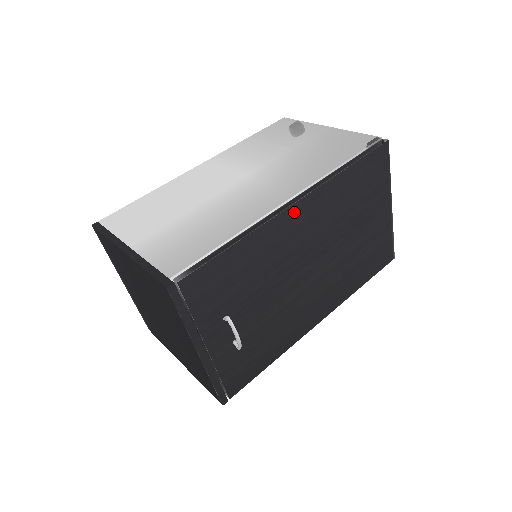
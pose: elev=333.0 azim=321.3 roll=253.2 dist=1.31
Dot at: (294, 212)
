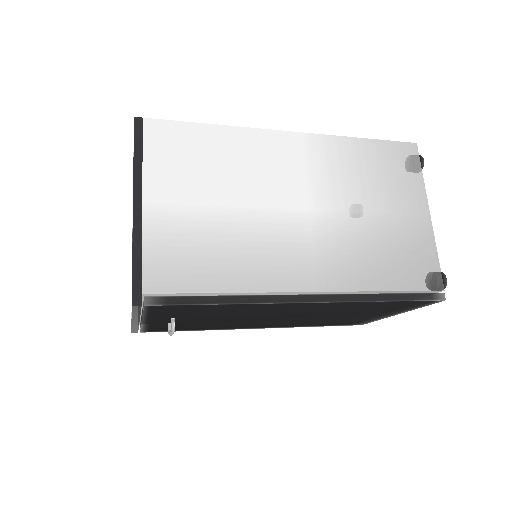
Dot at: (300, 304)
